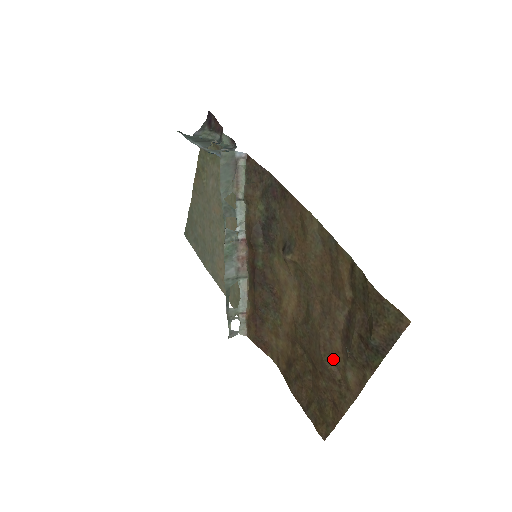
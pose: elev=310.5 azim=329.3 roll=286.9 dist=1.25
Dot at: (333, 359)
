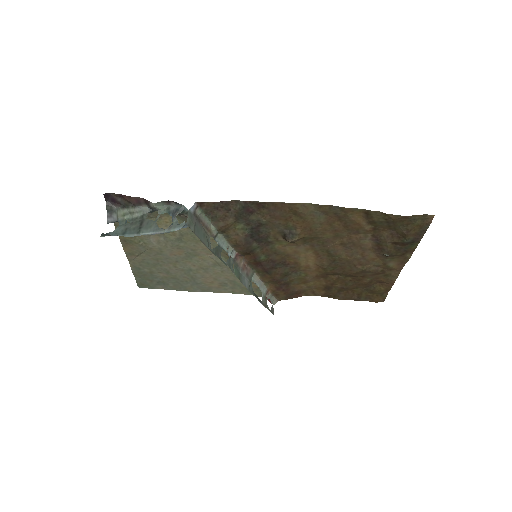
Dot at: (372, 265)
